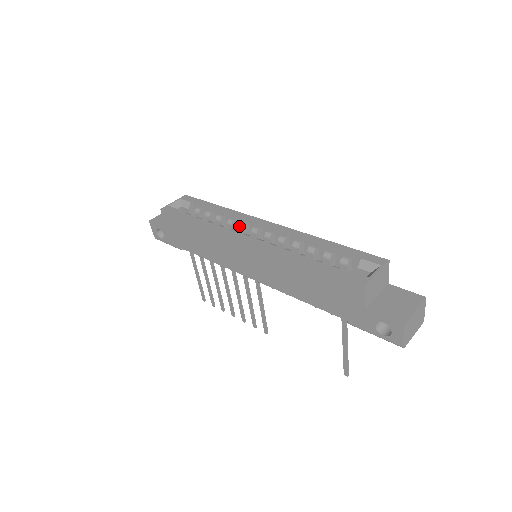
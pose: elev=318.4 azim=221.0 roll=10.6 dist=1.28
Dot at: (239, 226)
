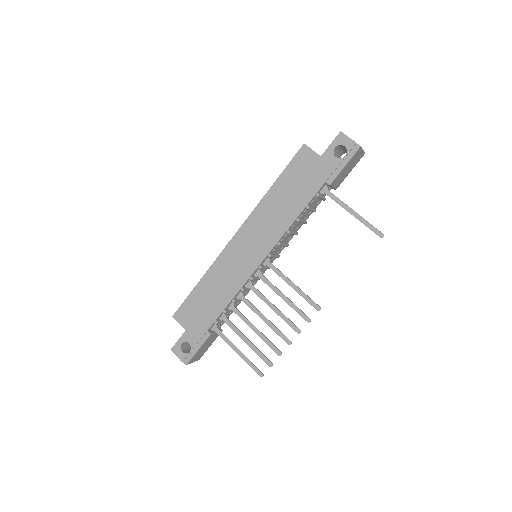
Dot at: occluded
